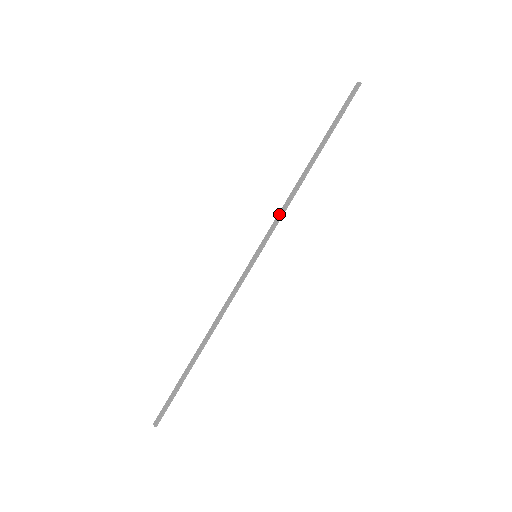
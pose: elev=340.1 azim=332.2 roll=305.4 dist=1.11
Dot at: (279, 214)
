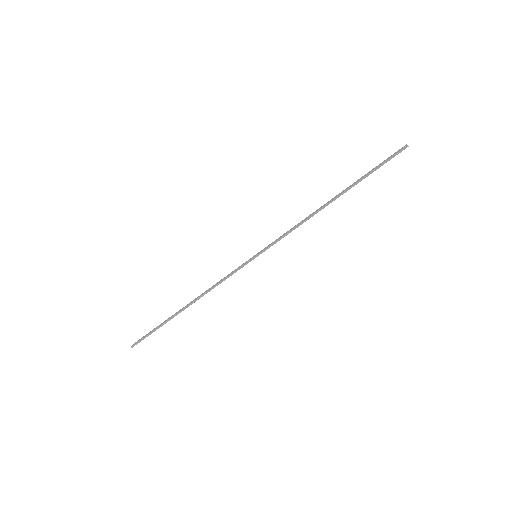
Dot at: (289, 230)
